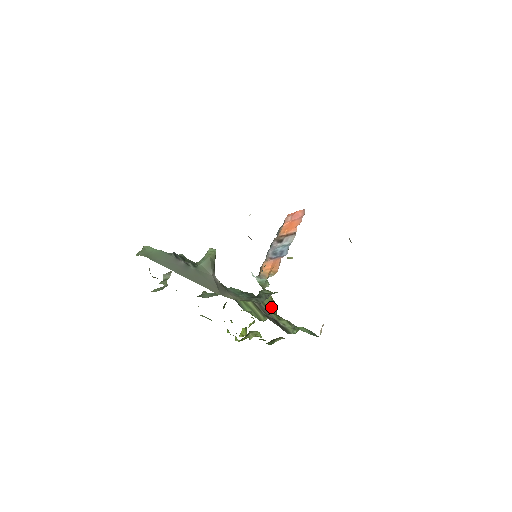
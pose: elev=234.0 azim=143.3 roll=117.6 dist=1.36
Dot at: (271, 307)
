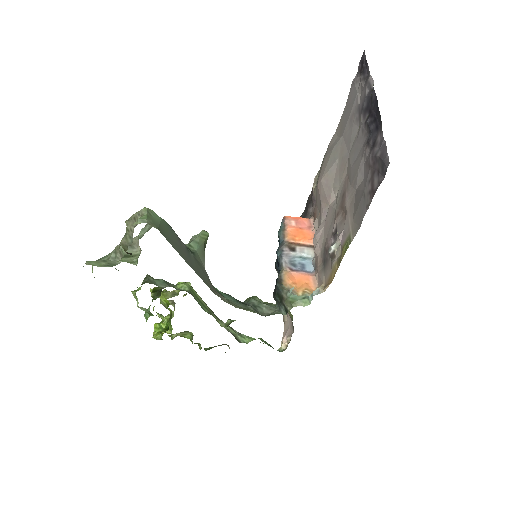
Dot at: occluded
